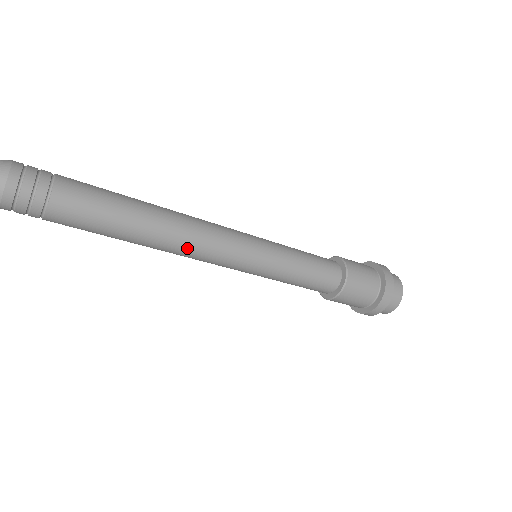
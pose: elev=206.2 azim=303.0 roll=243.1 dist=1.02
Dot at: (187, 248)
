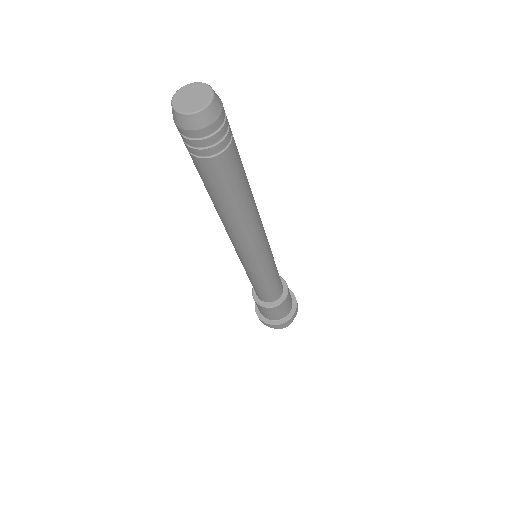
Dot at: (259, 219)
